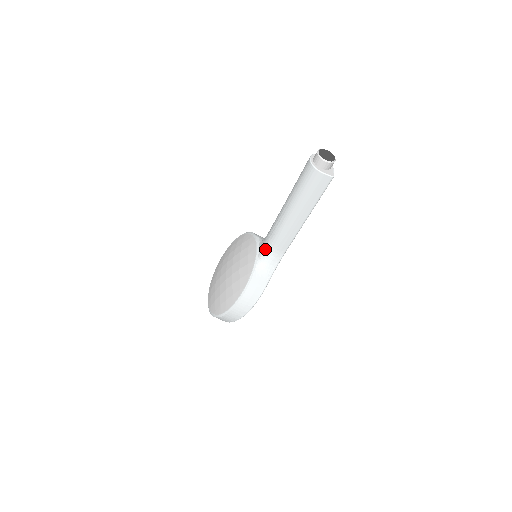
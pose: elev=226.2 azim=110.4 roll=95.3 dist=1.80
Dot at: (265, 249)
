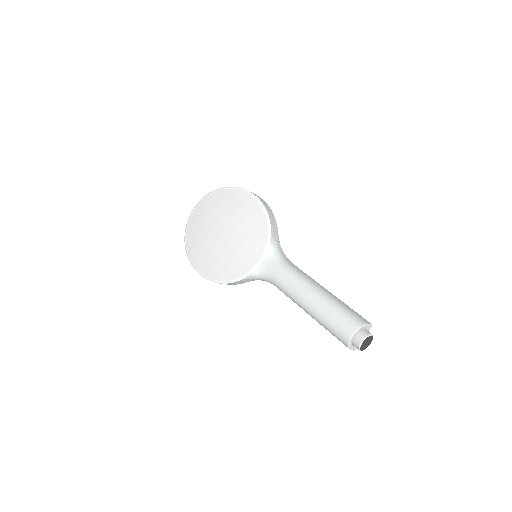
Dot at: (266, 275)
